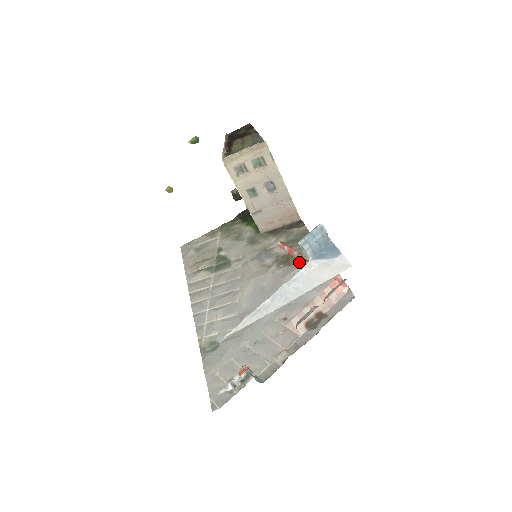
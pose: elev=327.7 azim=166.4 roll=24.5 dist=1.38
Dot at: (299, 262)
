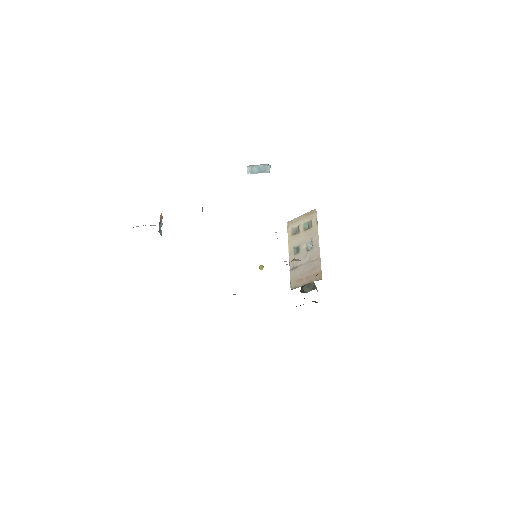
Dot at: occluded
